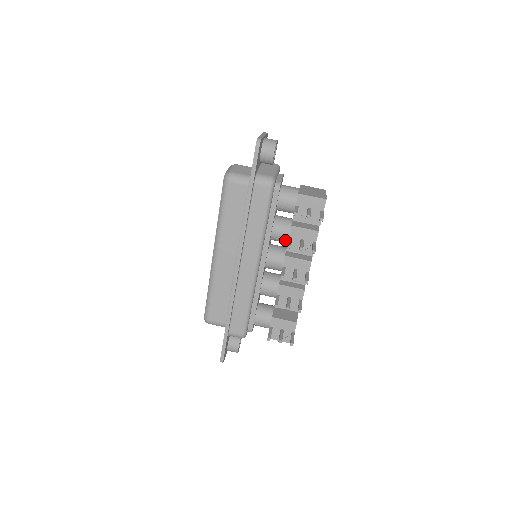
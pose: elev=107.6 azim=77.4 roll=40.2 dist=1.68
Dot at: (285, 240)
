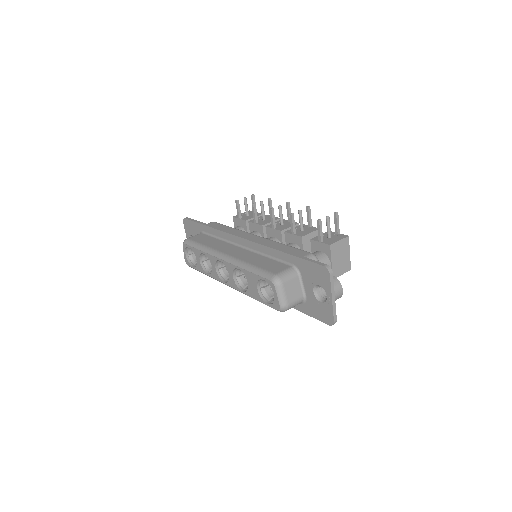
Dot at: (258, 235)
